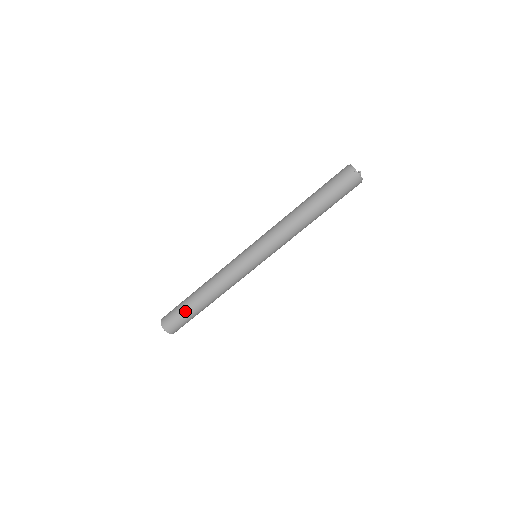
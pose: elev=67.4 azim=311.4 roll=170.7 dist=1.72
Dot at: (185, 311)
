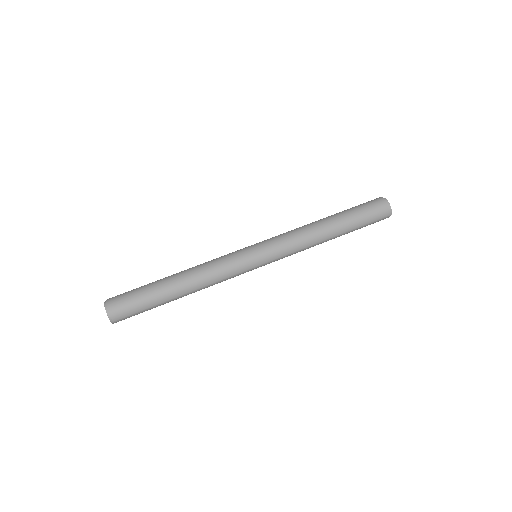
Dot at: (144, 285)
